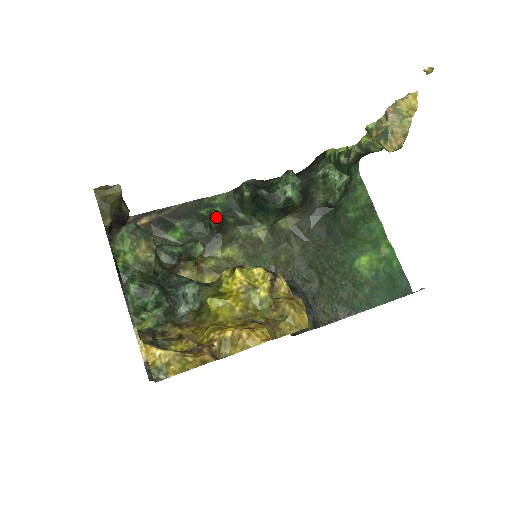
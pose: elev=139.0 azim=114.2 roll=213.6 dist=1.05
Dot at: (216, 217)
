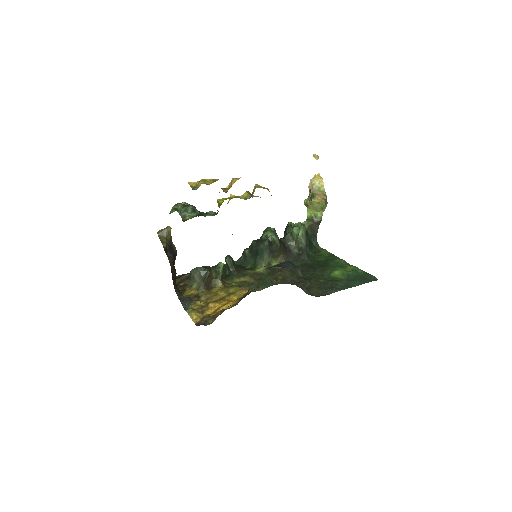
Dot at: (229, 258)
